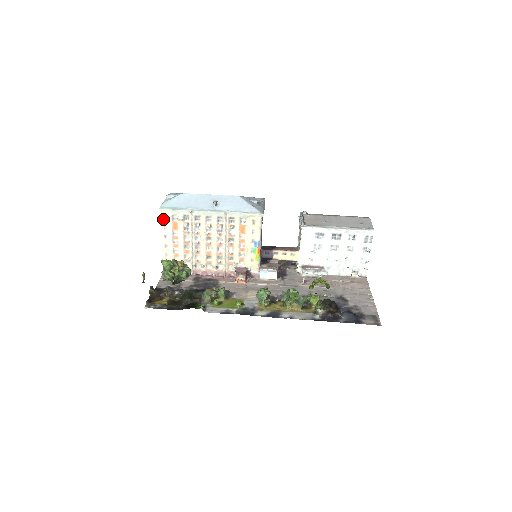
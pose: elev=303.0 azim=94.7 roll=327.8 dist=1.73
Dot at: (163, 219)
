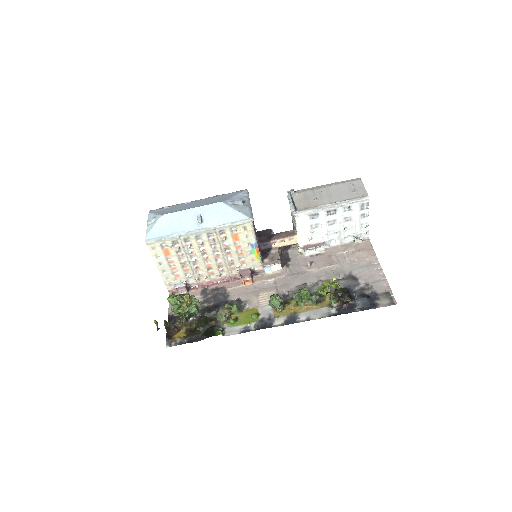
Dot at: (152, 250)
